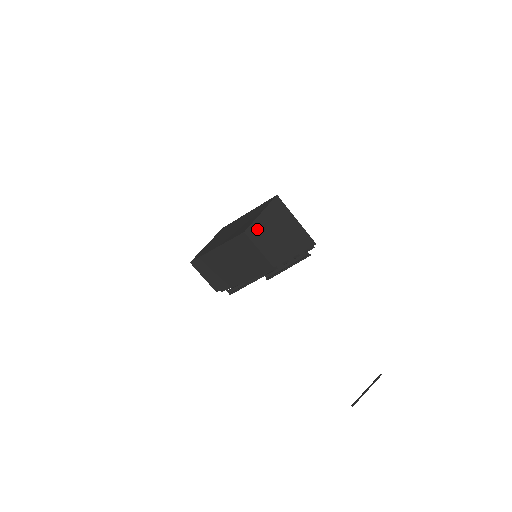
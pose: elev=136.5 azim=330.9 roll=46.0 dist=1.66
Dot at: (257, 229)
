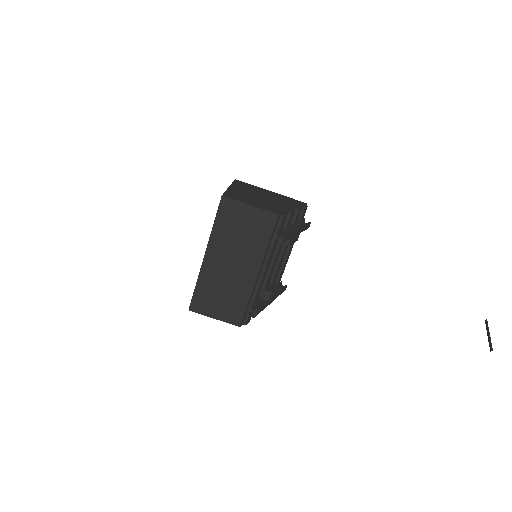
Dot at: (234, 195)
